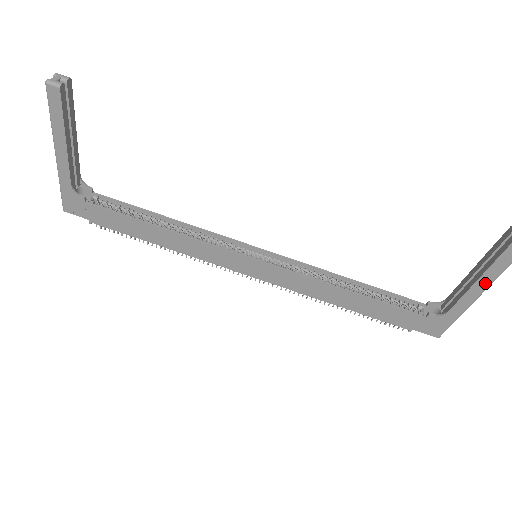
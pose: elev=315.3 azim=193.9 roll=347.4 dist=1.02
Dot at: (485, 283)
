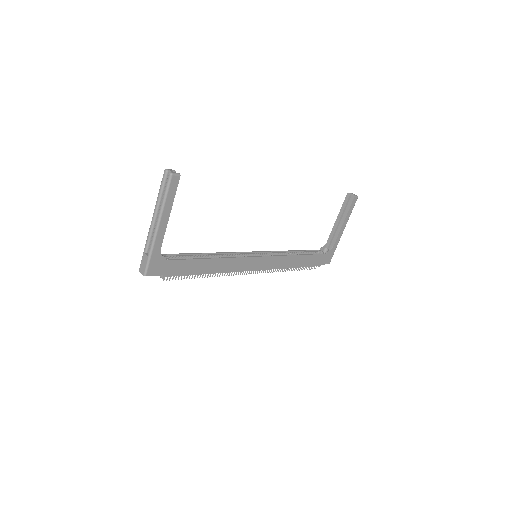
Dot at: (346, 223)
